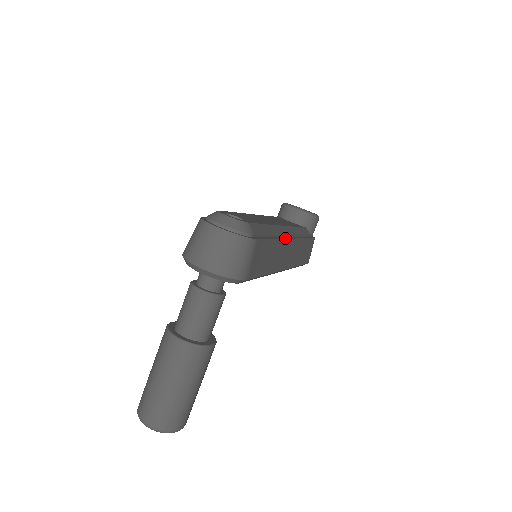
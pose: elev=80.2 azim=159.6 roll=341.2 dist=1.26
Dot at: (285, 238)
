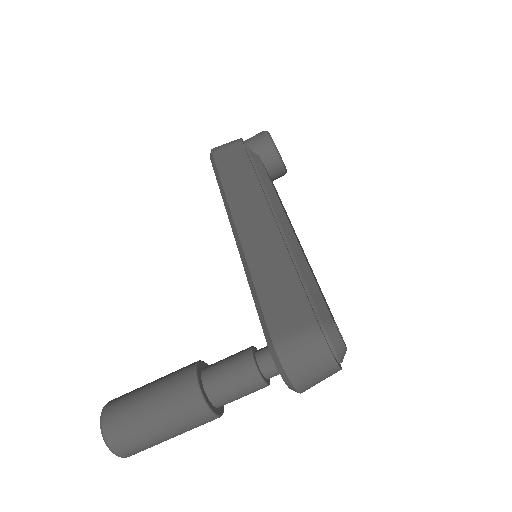
Dot at: occluded
